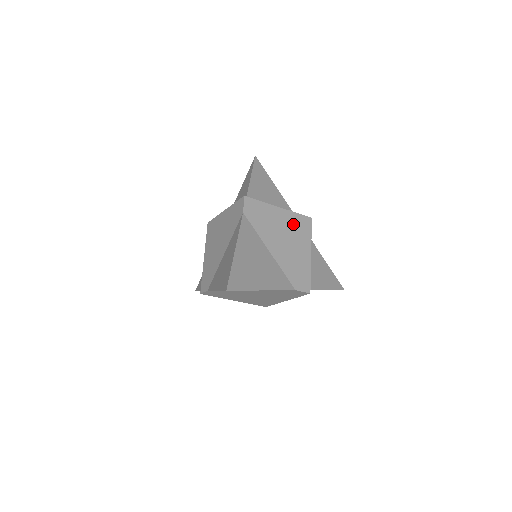
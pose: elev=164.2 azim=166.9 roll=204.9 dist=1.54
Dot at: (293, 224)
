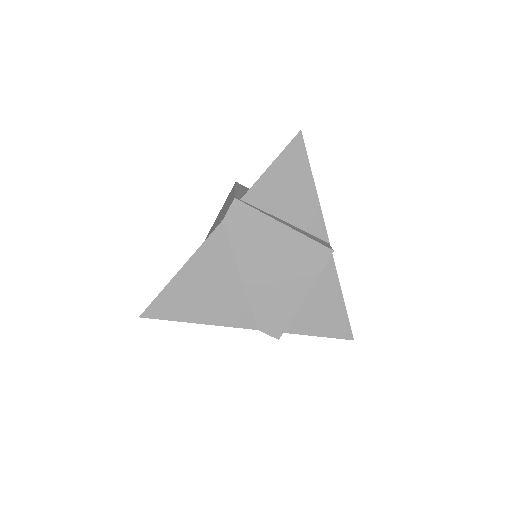
Dot at: (297, 252)
